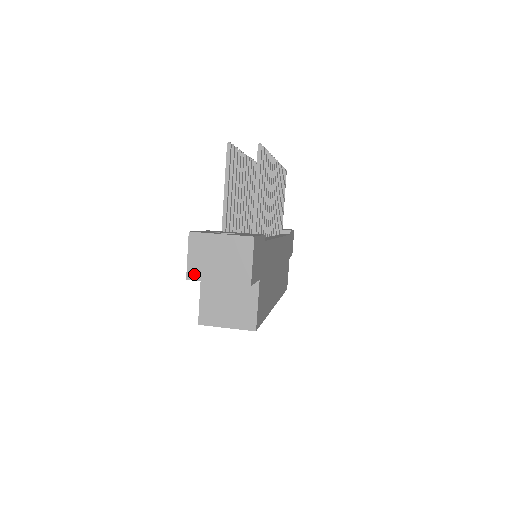
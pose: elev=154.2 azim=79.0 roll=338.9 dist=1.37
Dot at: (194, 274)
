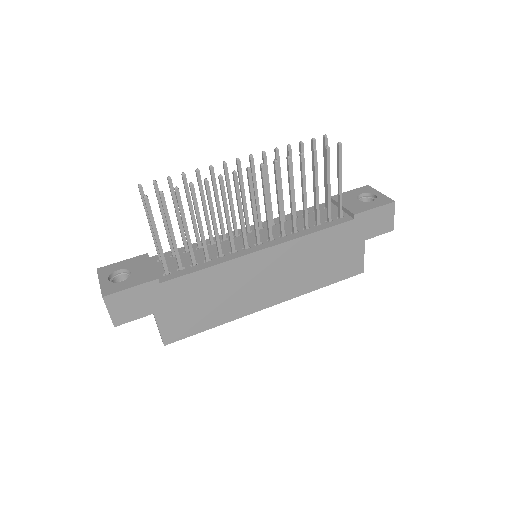
Dot at: occluded
